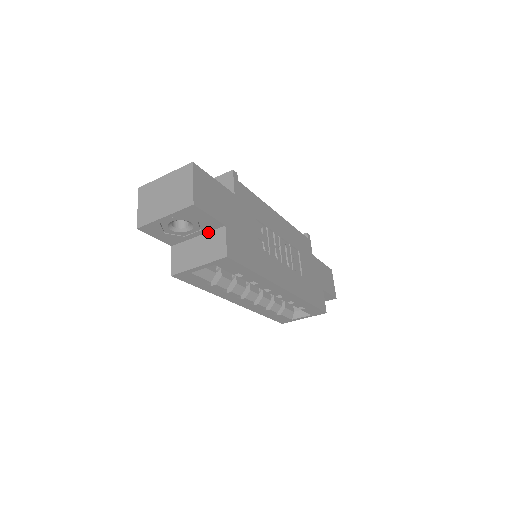
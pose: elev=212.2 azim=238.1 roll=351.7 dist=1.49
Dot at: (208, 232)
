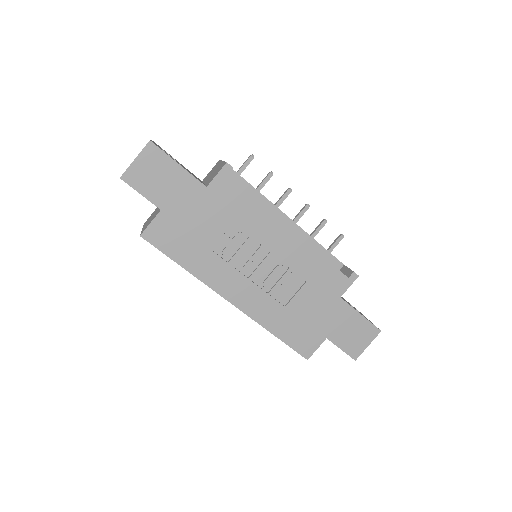
Dot at: occluded
